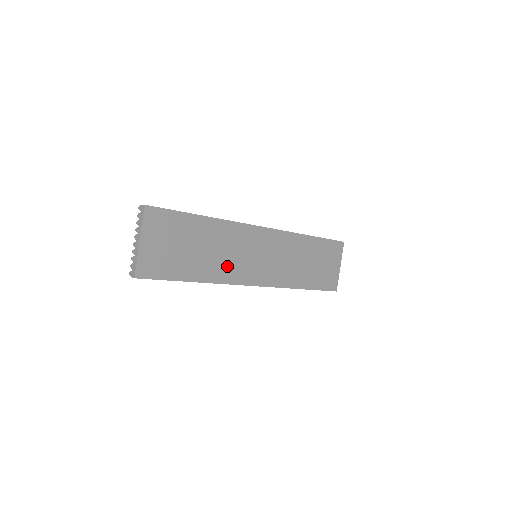
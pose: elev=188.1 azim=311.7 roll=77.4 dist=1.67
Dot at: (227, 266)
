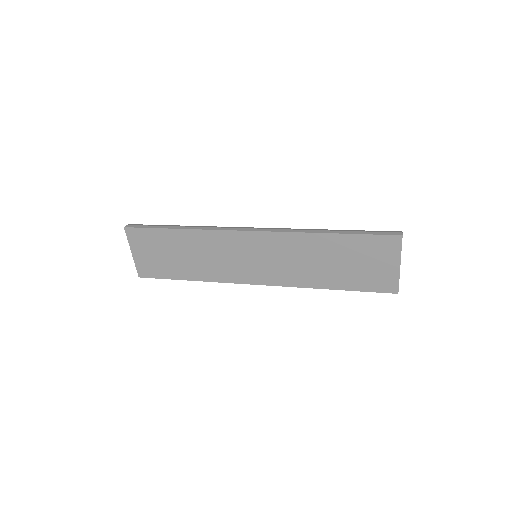
Dot at: (218, 268)
